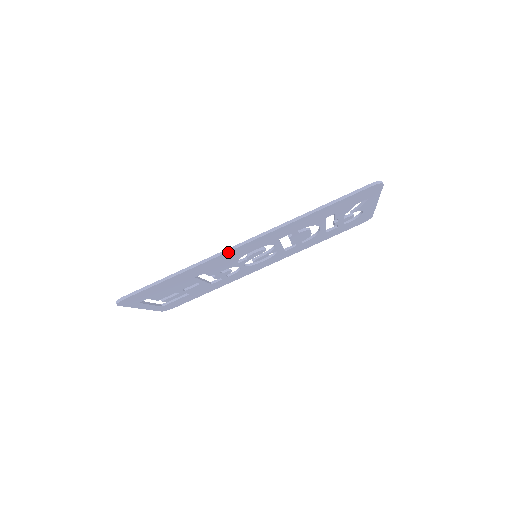
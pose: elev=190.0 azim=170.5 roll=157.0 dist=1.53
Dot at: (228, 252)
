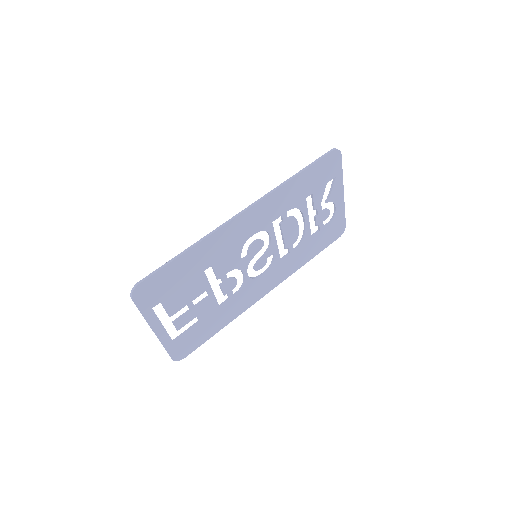
Dot at: (231, 222)
